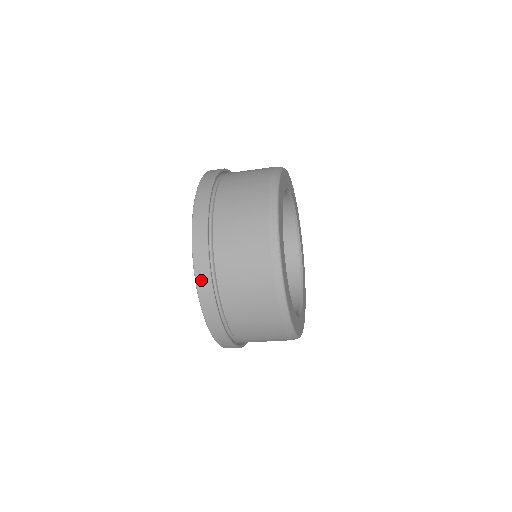
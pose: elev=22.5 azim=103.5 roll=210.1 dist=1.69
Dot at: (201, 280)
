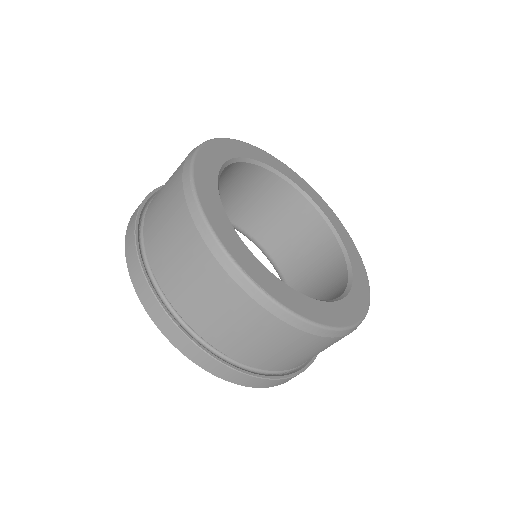
Dot at: (149, 307)
